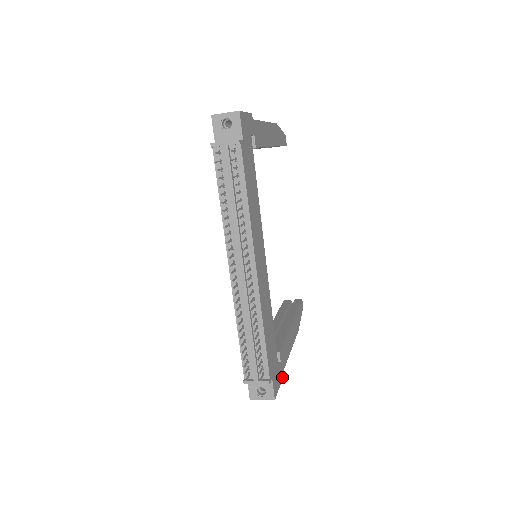
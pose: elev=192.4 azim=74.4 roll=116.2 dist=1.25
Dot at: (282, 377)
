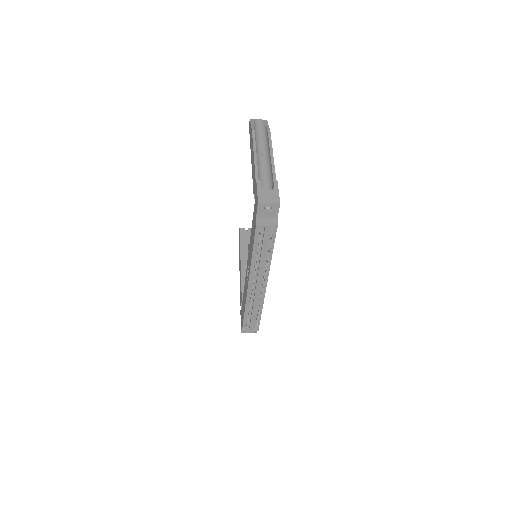
Dot at: occluded
